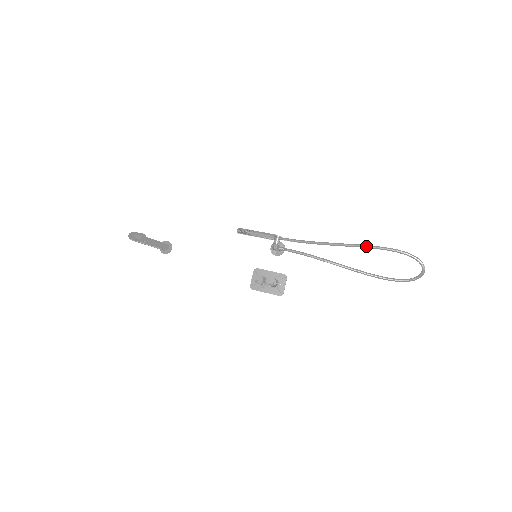
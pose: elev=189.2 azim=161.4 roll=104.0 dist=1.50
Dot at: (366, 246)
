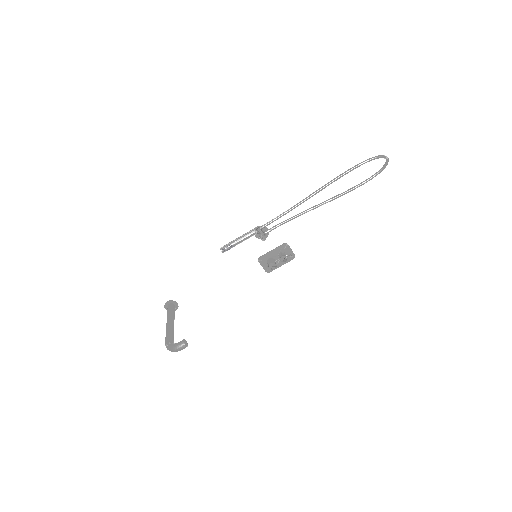
Dot at: occluded
